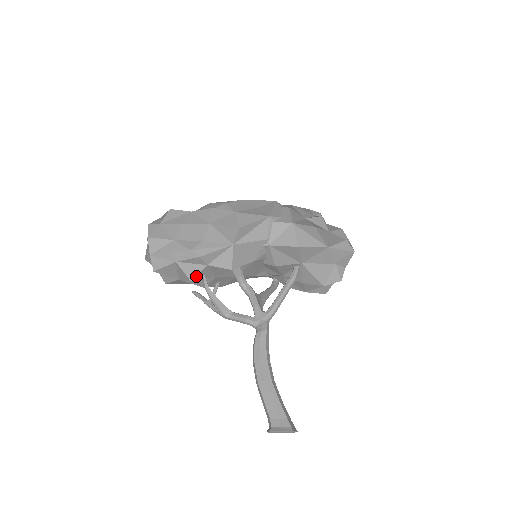
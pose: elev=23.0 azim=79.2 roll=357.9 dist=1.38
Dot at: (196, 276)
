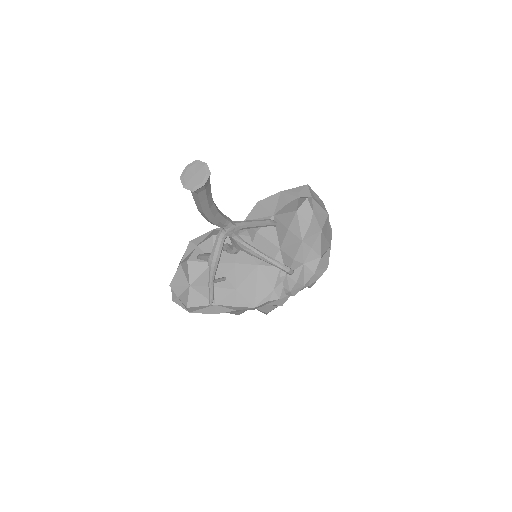
Dot at: (191, 256)
